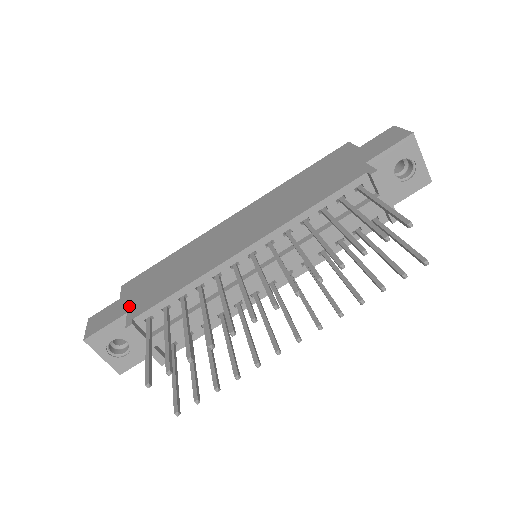
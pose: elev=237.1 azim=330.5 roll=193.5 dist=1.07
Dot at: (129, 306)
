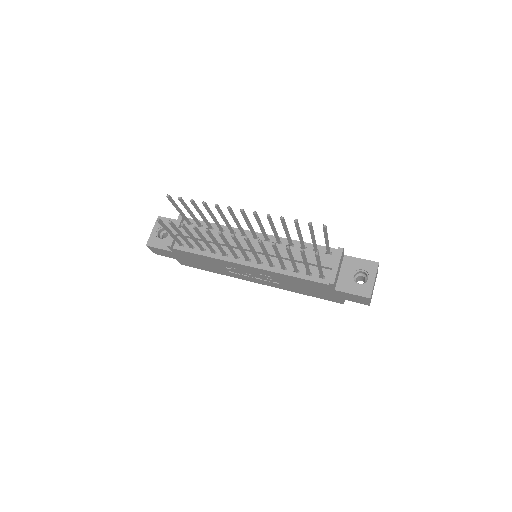
Dot at: occluded
